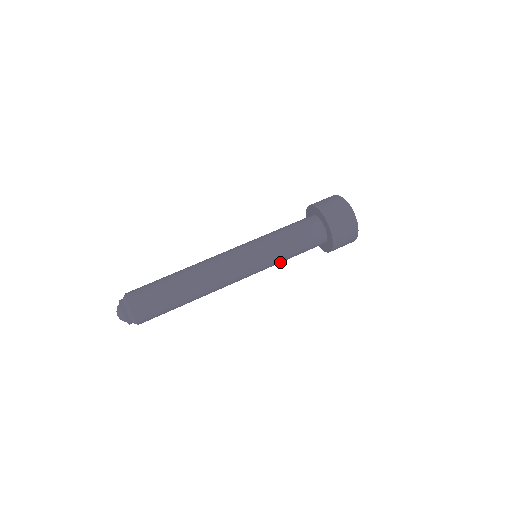
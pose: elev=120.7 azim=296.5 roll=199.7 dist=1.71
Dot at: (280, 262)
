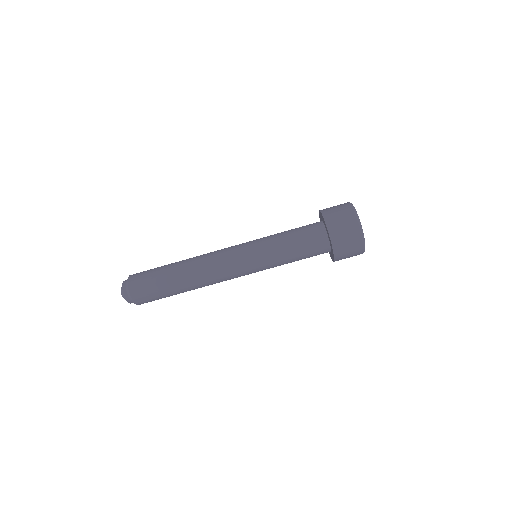
Dot at: occluded
